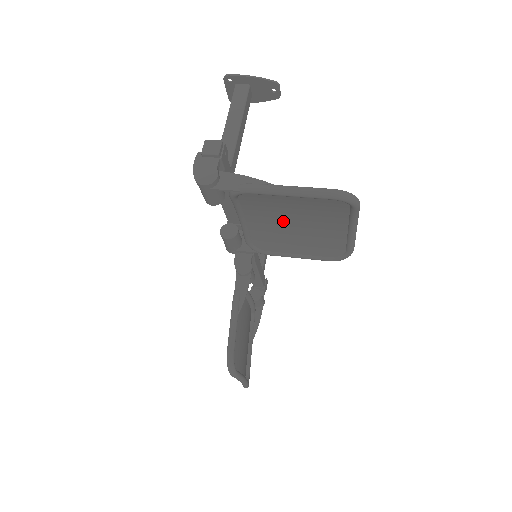
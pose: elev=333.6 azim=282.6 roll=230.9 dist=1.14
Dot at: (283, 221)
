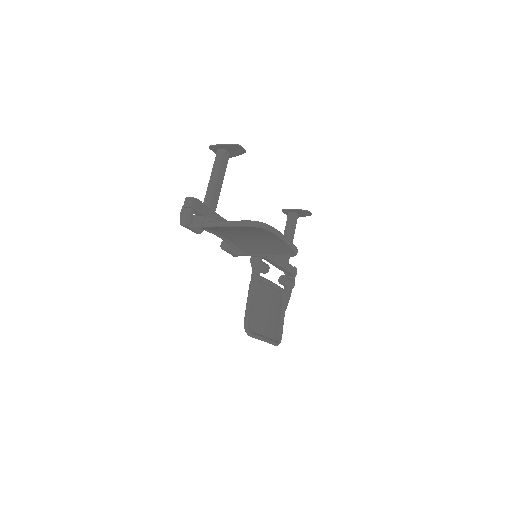
Dot at: (243, 237)
